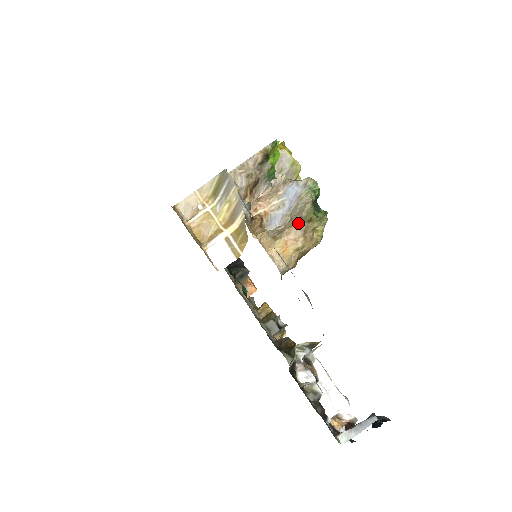
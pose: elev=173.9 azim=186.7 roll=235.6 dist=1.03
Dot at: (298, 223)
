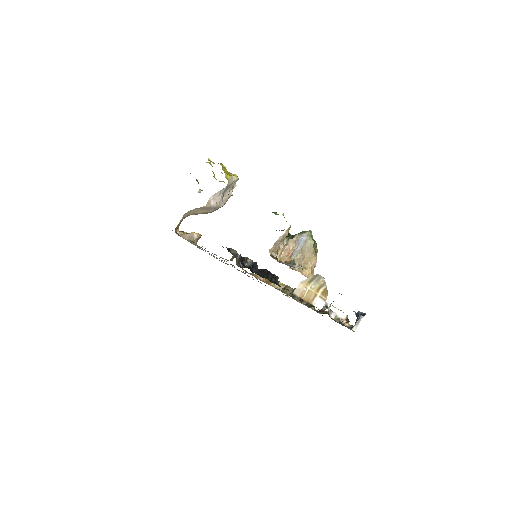
Dot at: (315, 258)
